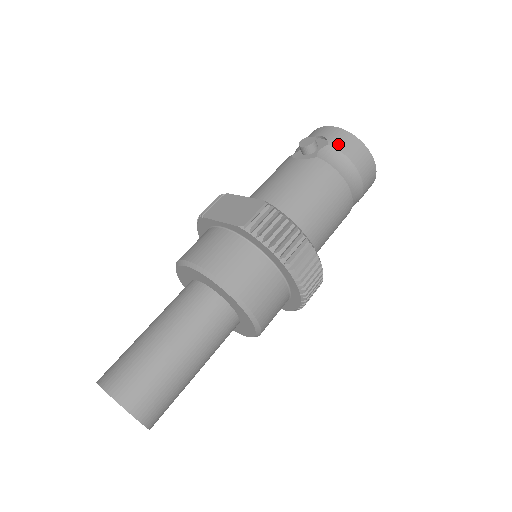
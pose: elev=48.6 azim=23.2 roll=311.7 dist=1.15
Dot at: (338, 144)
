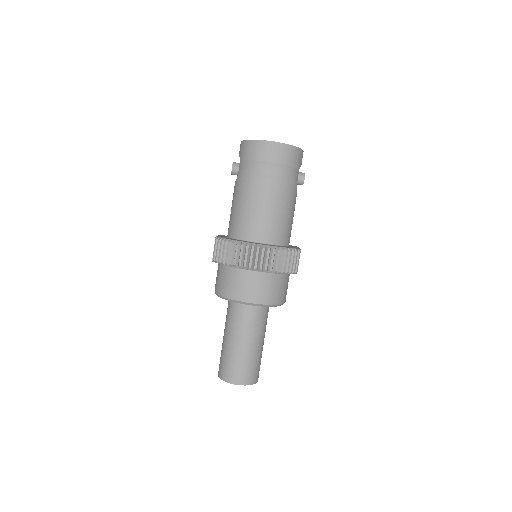
Dot at: (243, 156)
